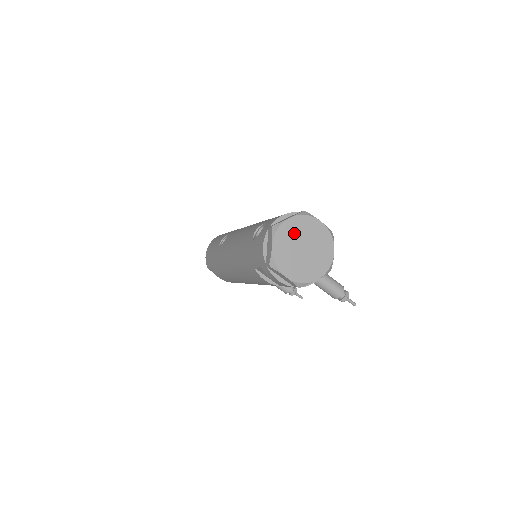
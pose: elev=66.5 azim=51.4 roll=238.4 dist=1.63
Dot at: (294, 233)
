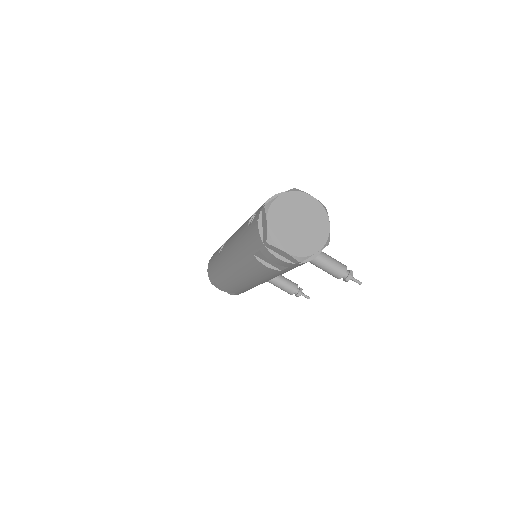
Dot at: (287, 209)
